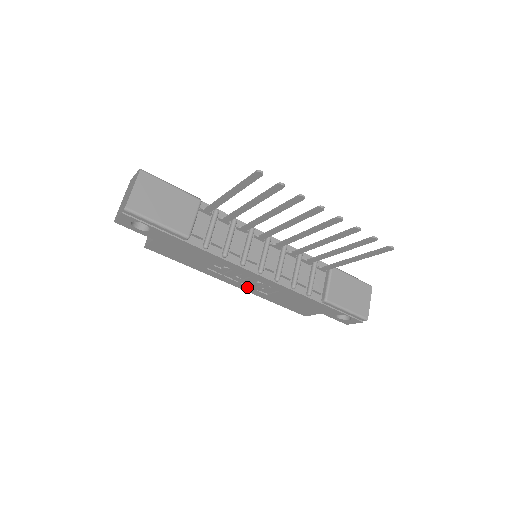
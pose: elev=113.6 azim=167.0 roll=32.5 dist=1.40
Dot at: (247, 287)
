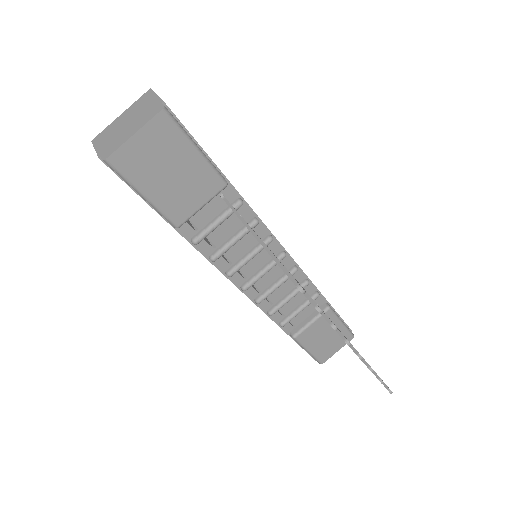
Dot at: occluded
